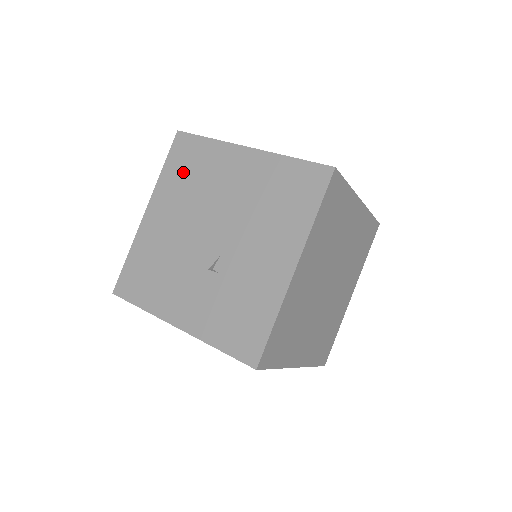
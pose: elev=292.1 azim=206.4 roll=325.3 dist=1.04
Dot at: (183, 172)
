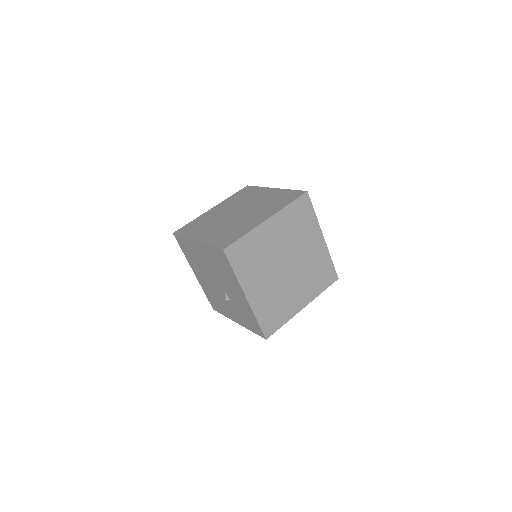
Dot at: (189, 254)
